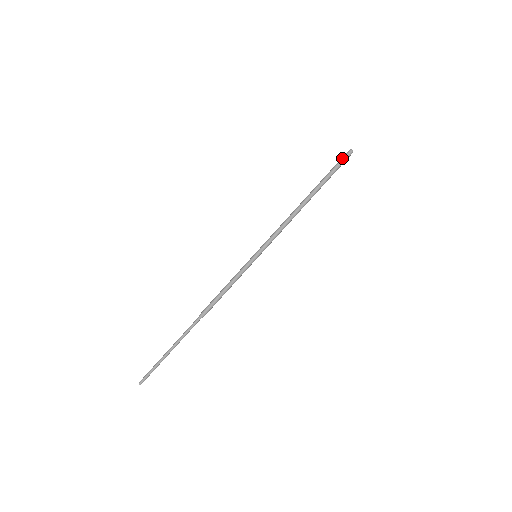
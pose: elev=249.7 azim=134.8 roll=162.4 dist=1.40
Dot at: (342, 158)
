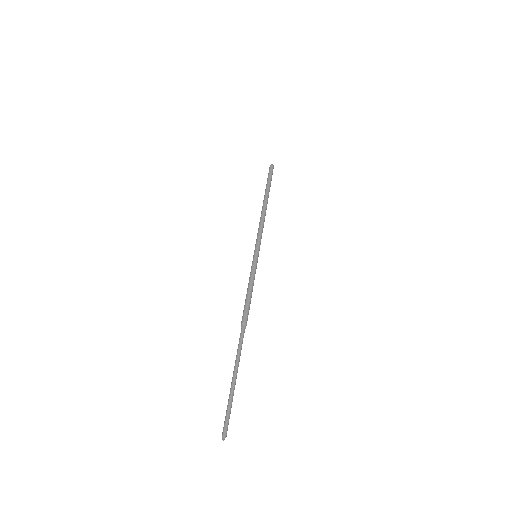
Dot at: (269, 171)
